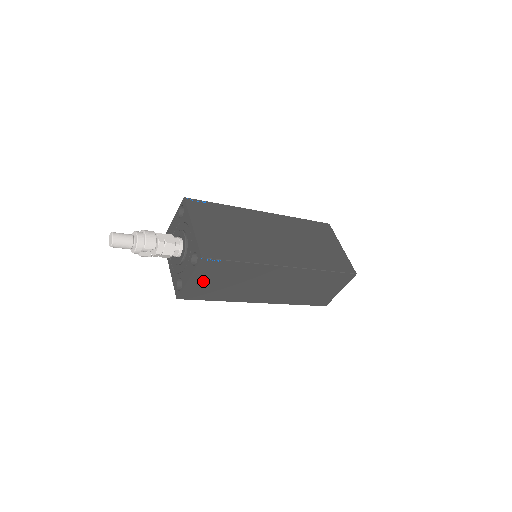
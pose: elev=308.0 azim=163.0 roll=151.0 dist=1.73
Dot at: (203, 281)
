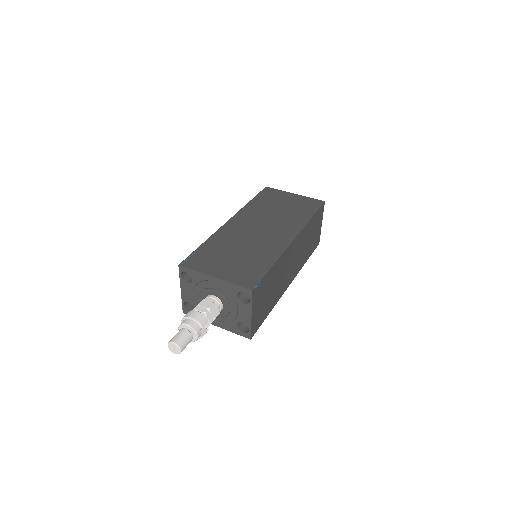
Dot at: (258, 307)
